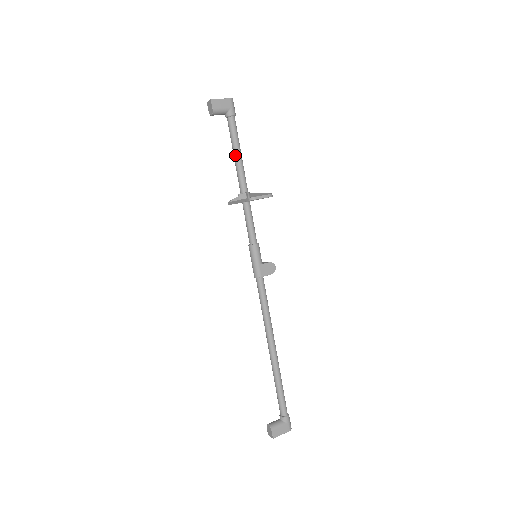
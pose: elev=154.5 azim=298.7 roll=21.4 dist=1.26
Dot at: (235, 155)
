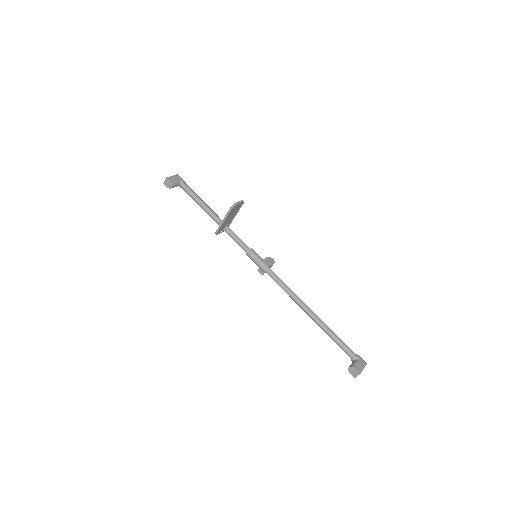
Dot at: (201, 204)
